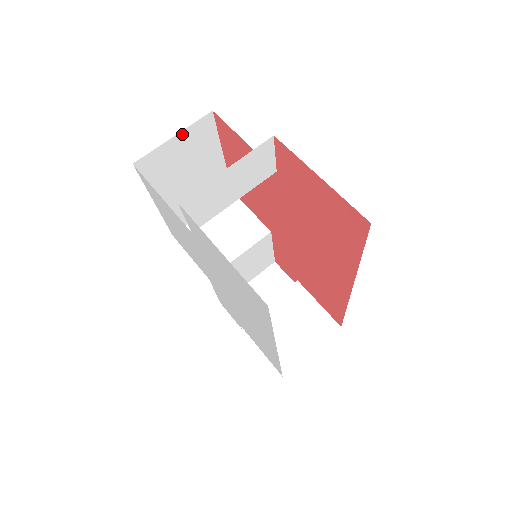
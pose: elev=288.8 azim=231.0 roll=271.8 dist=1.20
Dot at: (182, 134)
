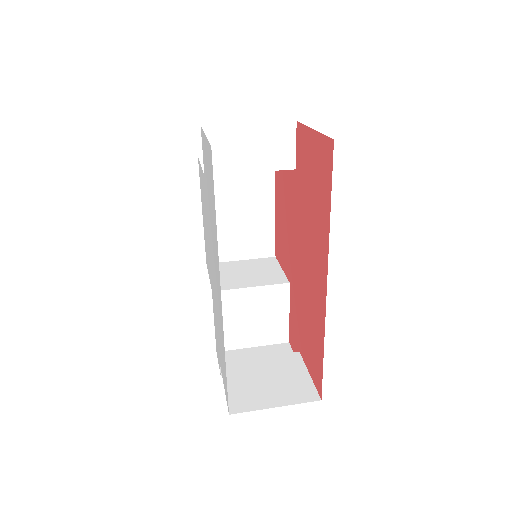
Dot at: occluded
